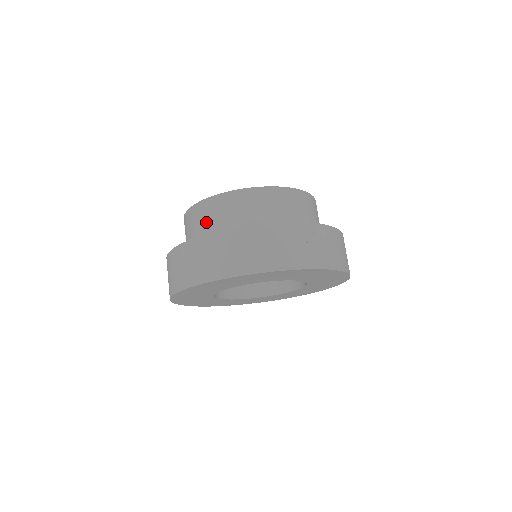
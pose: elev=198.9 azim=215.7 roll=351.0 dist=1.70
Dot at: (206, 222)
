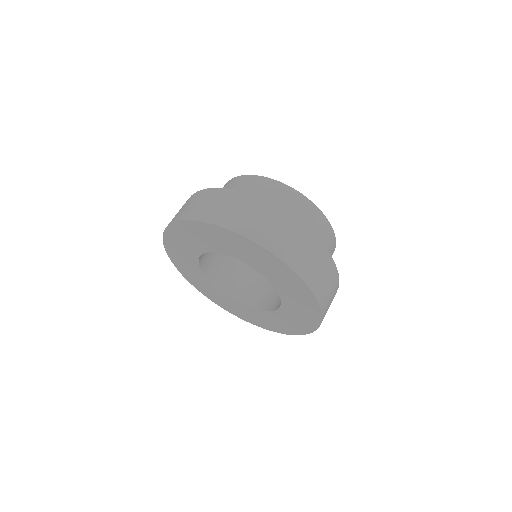
Dot at: (254, 192)
